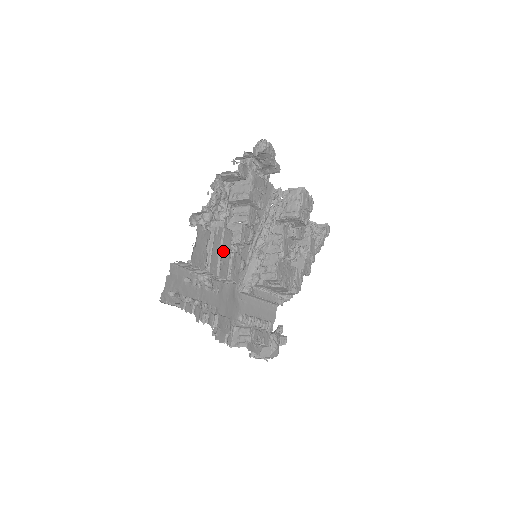
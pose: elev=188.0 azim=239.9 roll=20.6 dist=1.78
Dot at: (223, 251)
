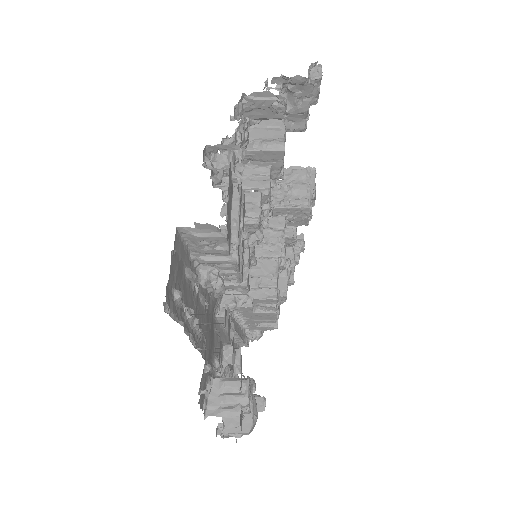
Dot at: (242, 230)
